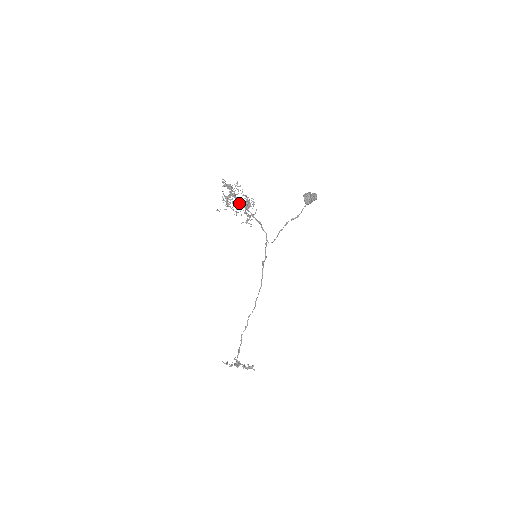
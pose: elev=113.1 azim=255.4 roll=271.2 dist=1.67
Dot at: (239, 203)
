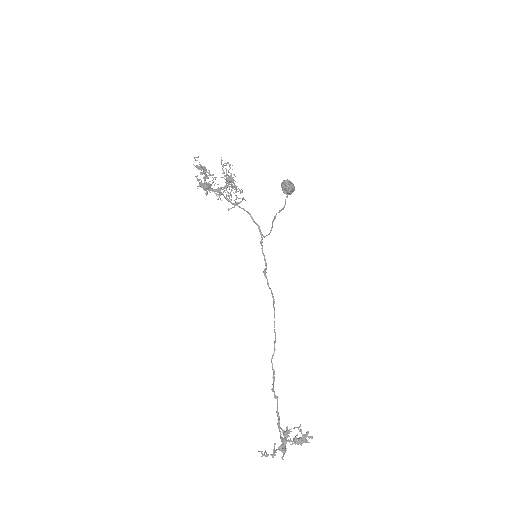
Dot at: occluded
